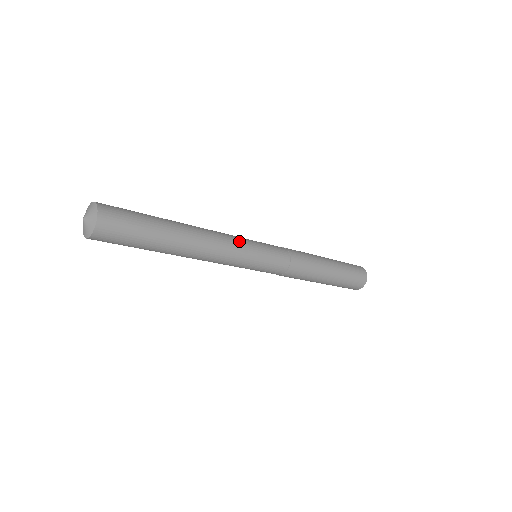
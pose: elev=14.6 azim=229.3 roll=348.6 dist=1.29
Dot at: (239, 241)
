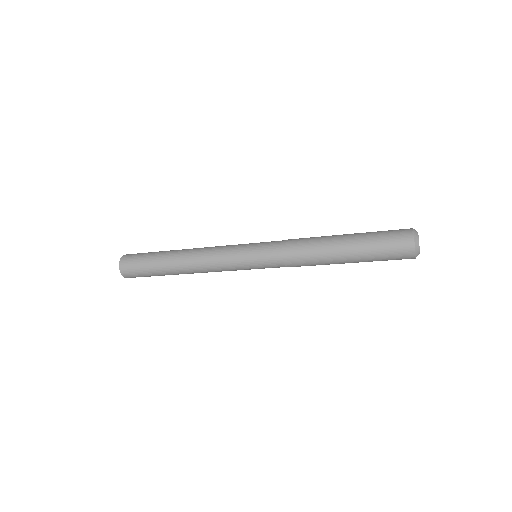
Dot at: (224, 253)
